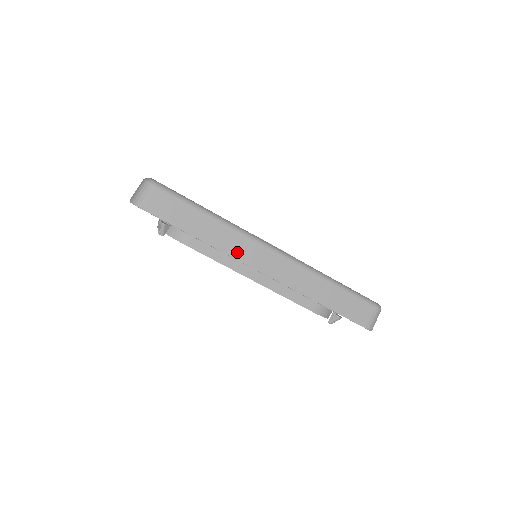
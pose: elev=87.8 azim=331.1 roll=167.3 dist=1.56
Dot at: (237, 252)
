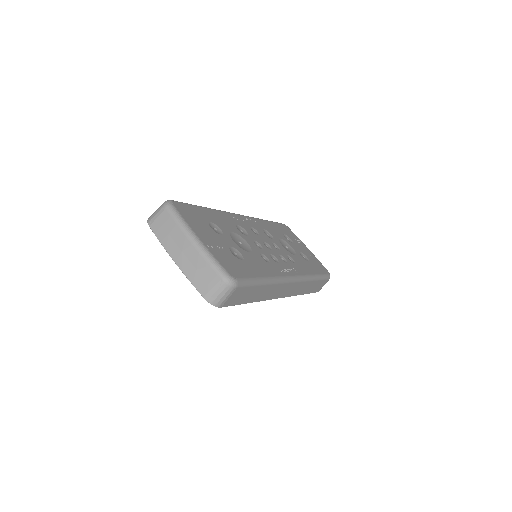
Dot at: (272, 295)
